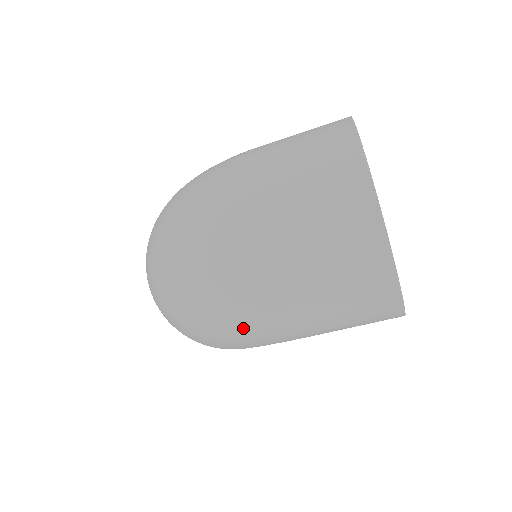
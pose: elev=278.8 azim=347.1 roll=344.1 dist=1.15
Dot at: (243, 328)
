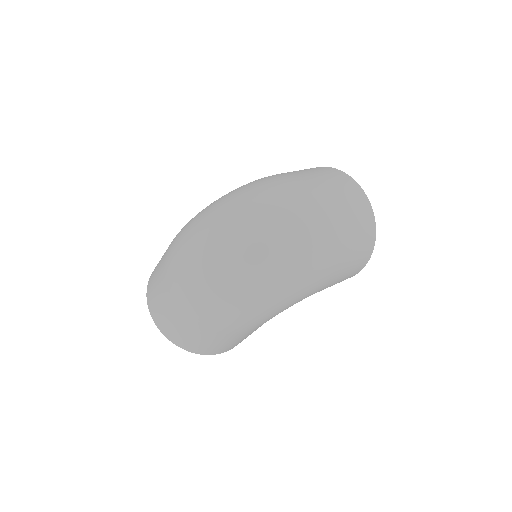
Dot at: (313, 268)
